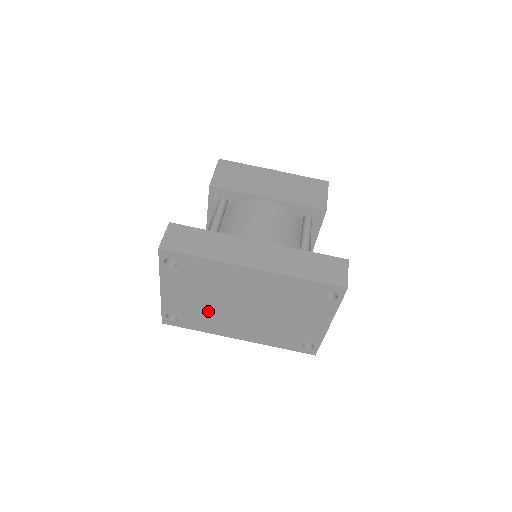
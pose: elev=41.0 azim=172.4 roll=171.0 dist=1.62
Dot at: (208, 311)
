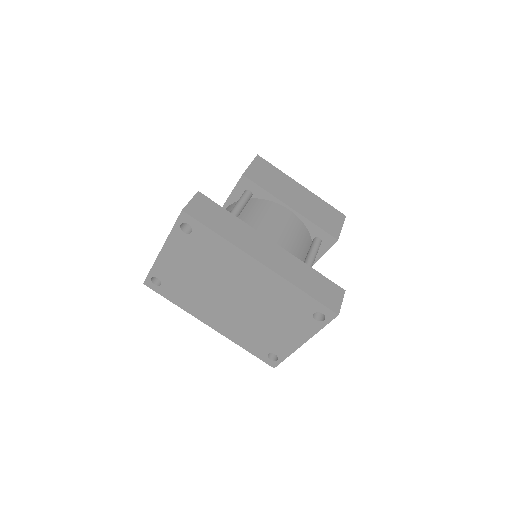
Dot at: (196, 288)
